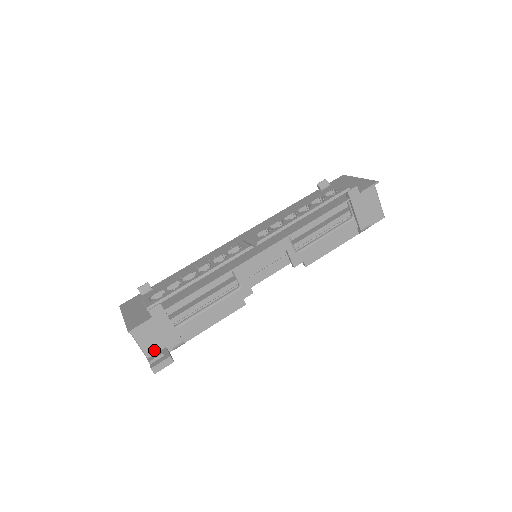
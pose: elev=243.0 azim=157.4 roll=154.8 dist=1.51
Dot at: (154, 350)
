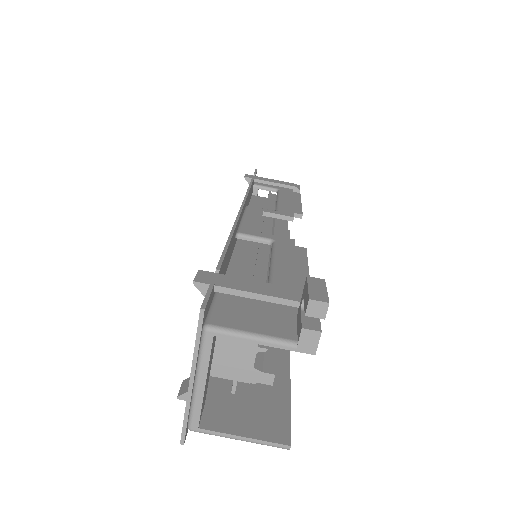
Dot at: (287, 329)
